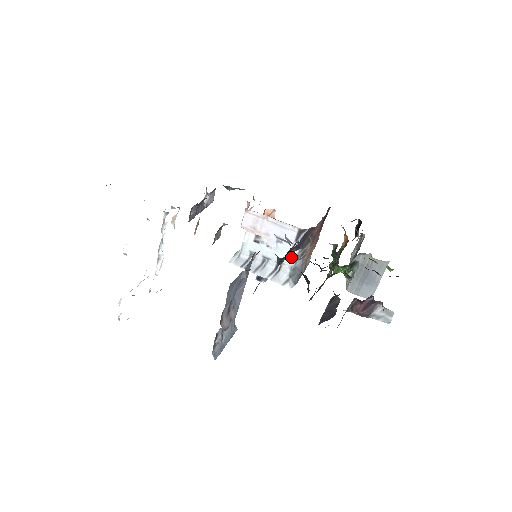
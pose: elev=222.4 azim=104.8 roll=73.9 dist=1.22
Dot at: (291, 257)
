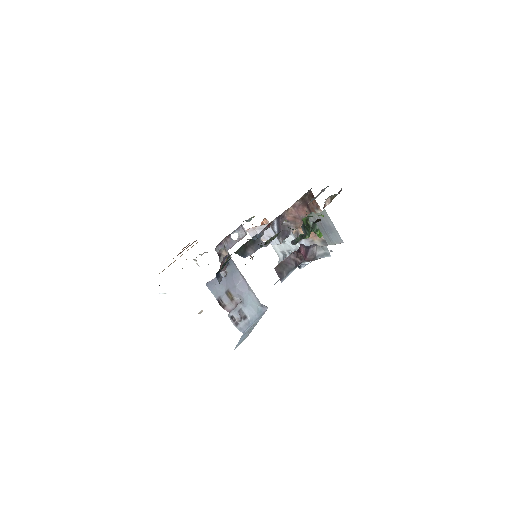
Dot at: occluded
